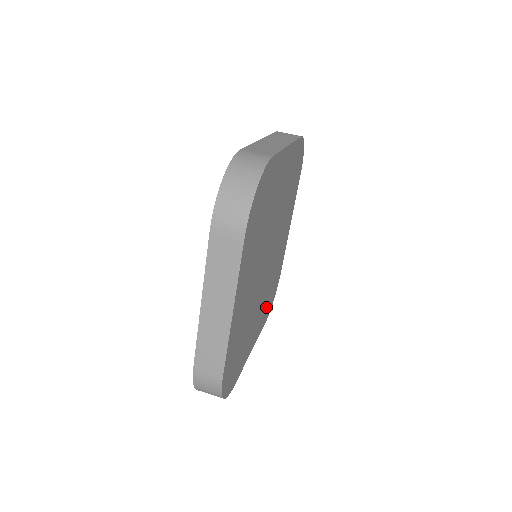
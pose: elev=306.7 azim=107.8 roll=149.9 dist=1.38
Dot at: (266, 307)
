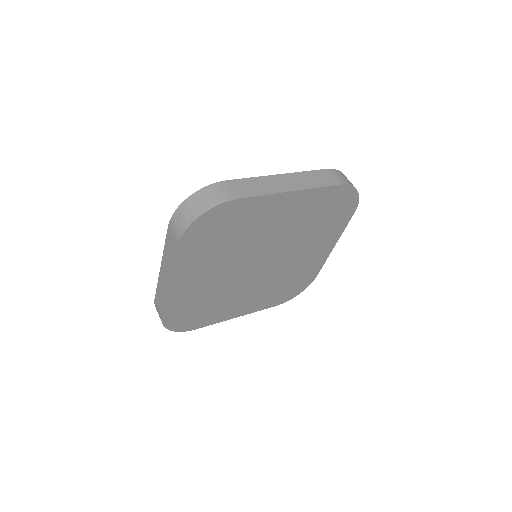
Dot at: (273, 295)
